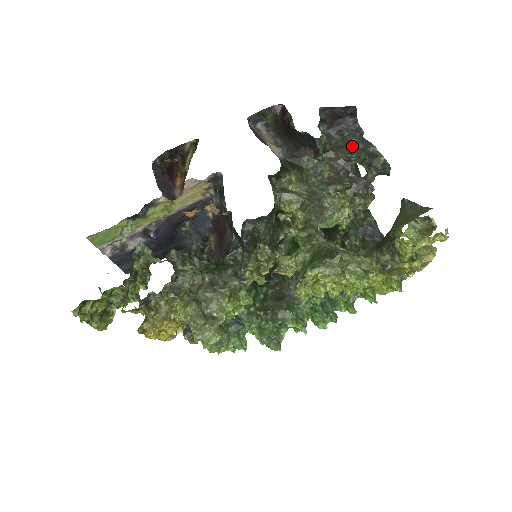
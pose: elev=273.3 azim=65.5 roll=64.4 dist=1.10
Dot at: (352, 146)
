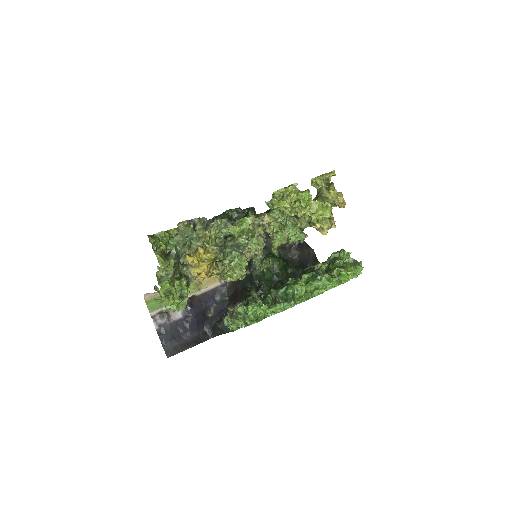
Dot at: occluded
